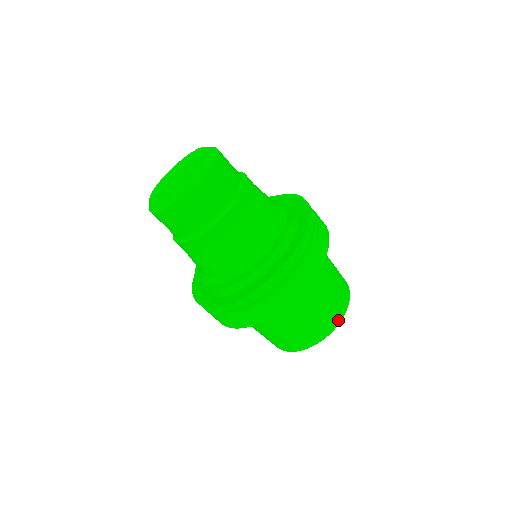
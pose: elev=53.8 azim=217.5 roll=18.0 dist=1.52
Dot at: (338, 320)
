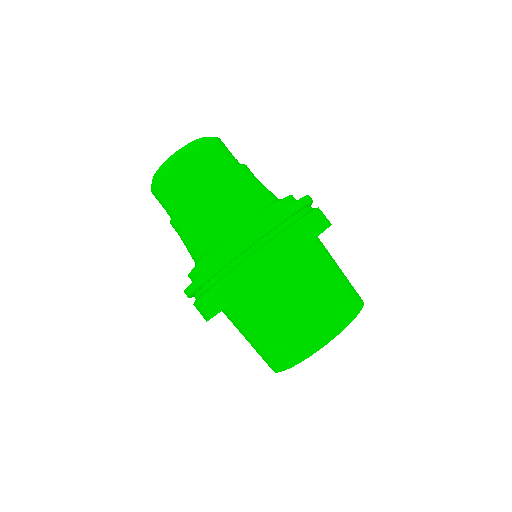
Dot at: (354, 313)
